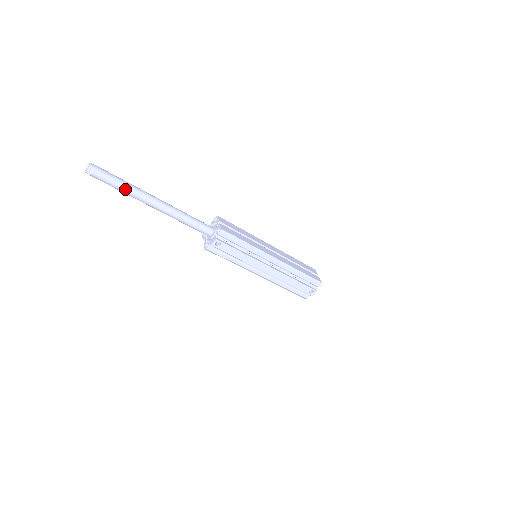
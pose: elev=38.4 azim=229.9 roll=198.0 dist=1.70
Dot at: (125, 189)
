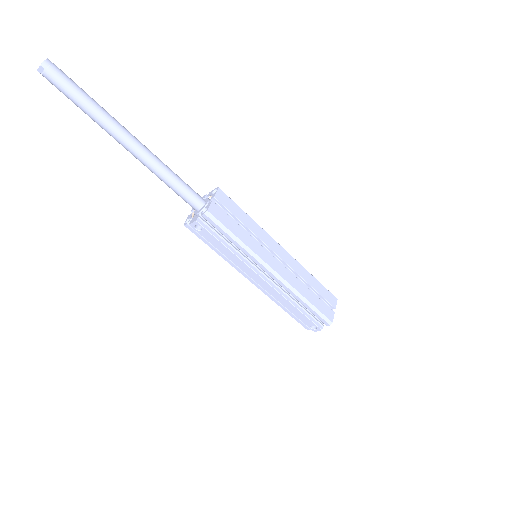
Dot at: (88, 111)
